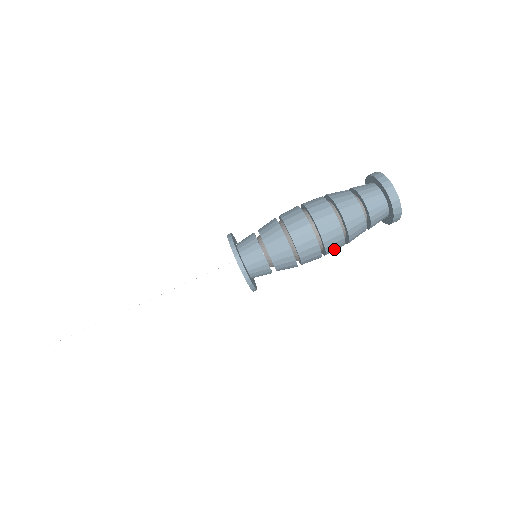
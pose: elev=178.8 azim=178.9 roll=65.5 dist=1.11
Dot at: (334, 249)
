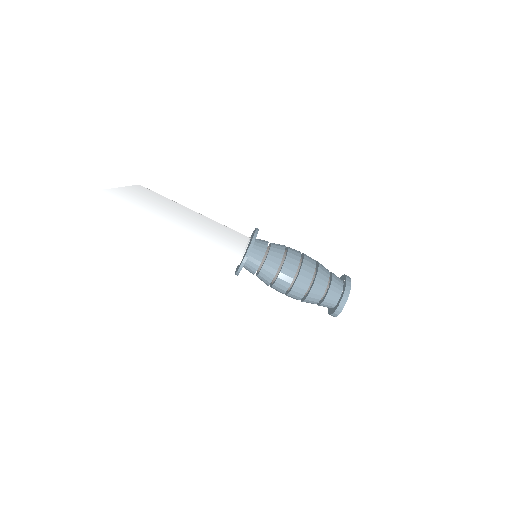
Dot at: occluded
